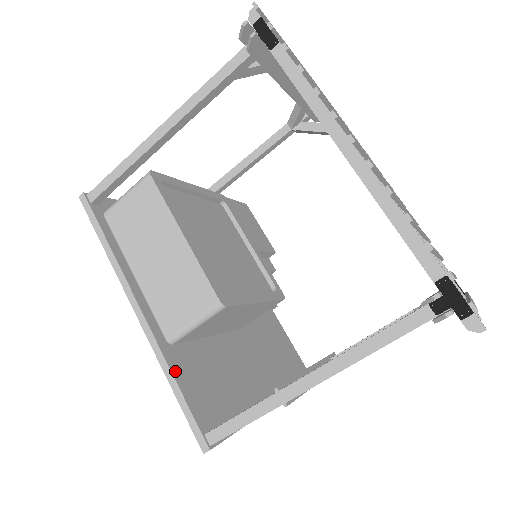
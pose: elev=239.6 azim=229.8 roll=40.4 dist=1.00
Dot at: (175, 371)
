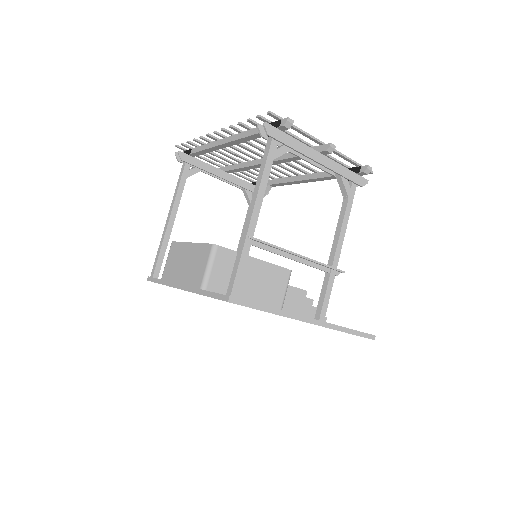
Dot at: occluded
